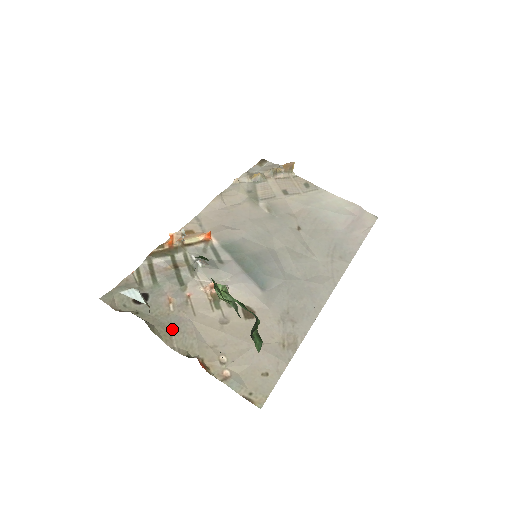
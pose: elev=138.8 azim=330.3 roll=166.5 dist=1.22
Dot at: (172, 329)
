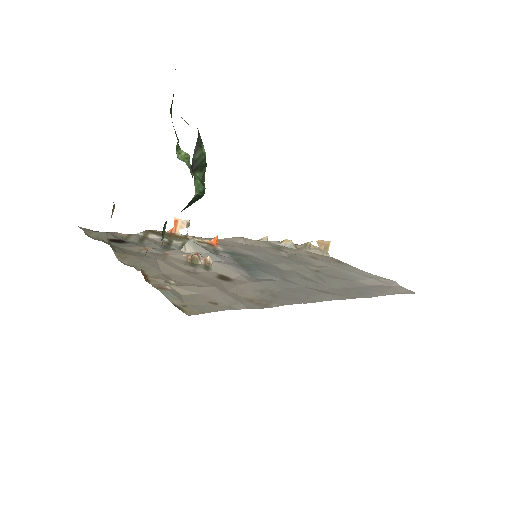
Dot at: (132, 255)
